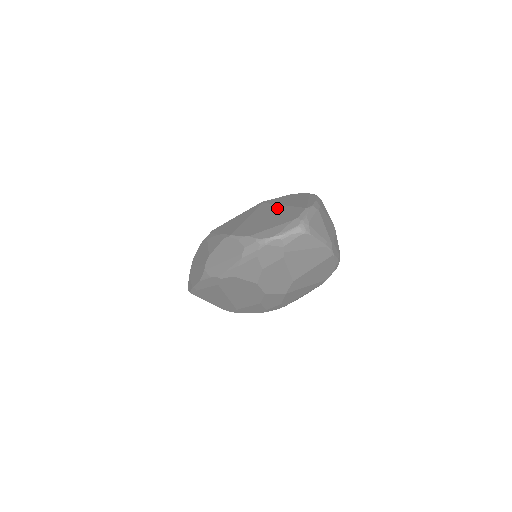
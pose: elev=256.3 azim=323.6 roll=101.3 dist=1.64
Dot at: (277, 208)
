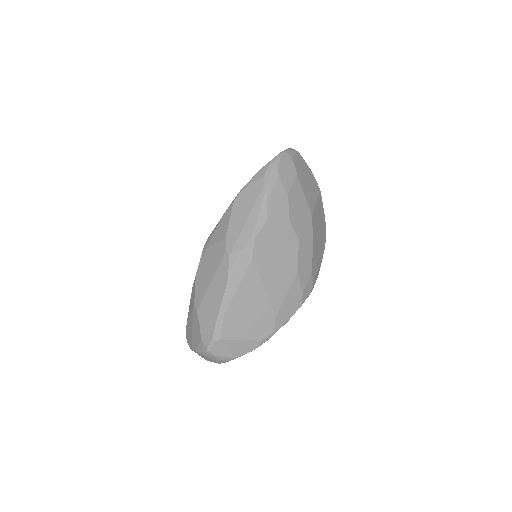
Dot at: occluded
